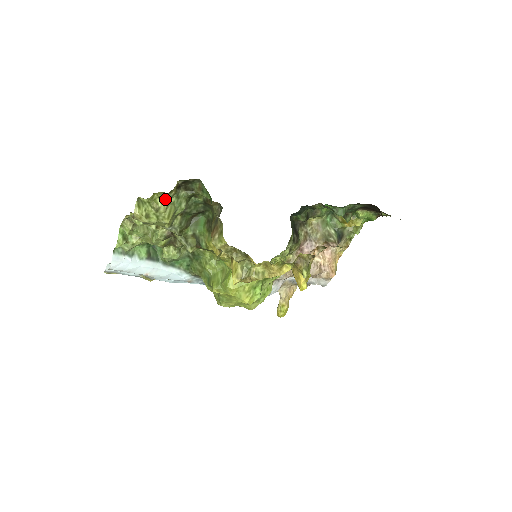
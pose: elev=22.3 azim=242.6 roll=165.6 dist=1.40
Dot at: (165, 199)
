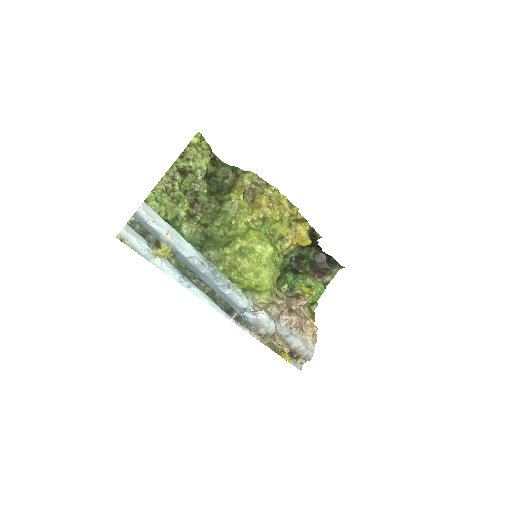
Dot at: occluded
